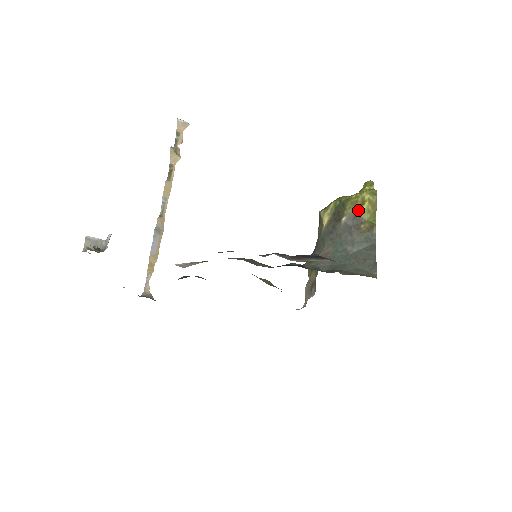
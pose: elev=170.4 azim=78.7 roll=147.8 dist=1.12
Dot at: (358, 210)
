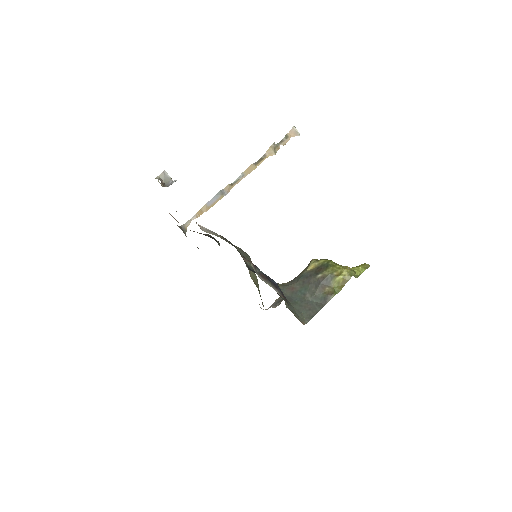
Dot at: (332, 277)
